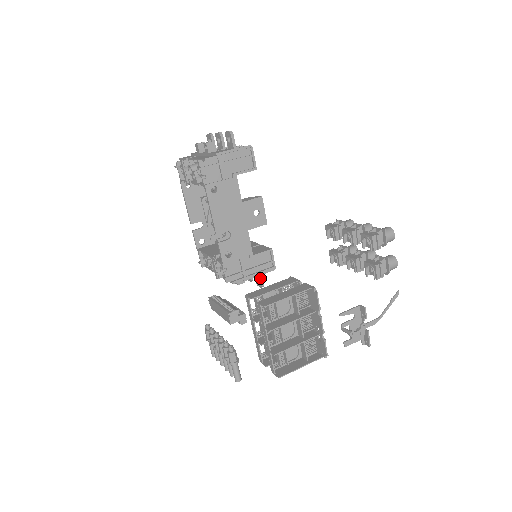
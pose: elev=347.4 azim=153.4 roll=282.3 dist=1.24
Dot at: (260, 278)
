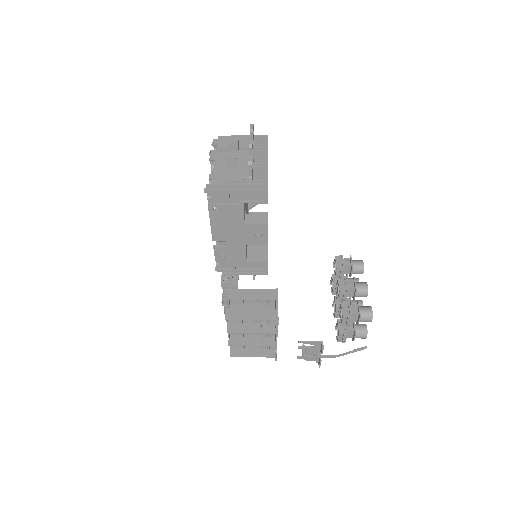
Dot at: occluded
